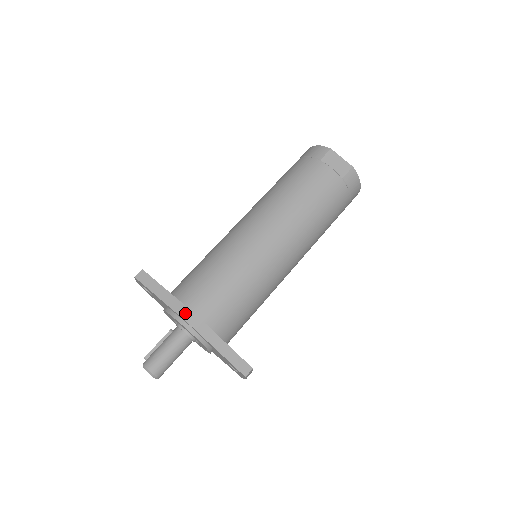
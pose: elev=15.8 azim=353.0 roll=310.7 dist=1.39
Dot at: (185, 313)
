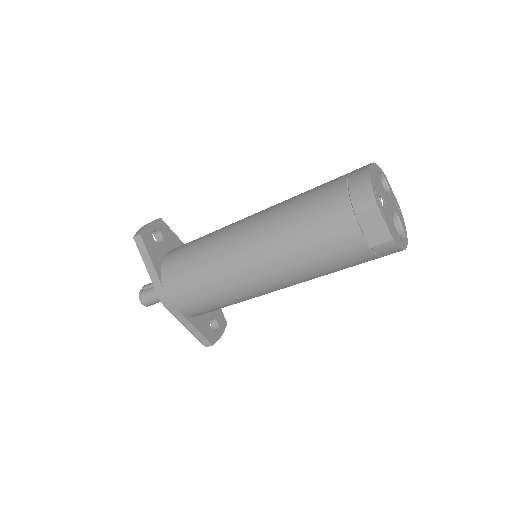
Dot at: (161, 295)
